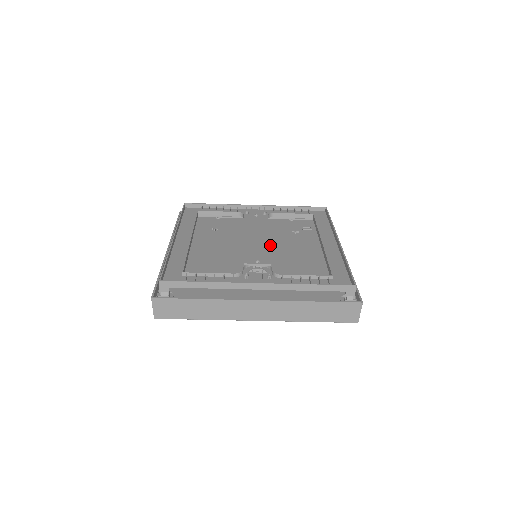
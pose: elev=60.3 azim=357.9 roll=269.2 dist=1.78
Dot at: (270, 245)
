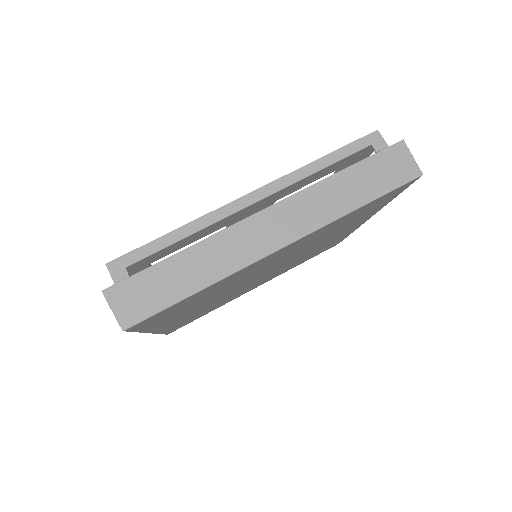
Dot at: occluded
